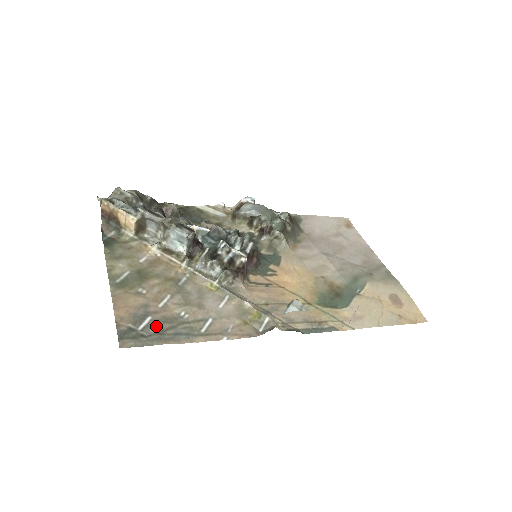
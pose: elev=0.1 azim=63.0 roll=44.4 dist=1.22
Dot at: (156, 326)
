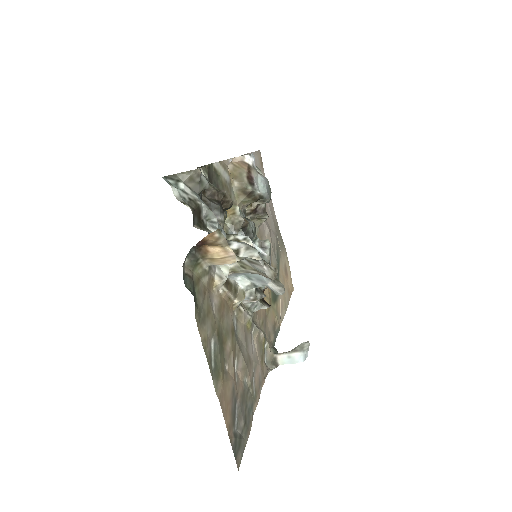
Dot at: (242, 415)
